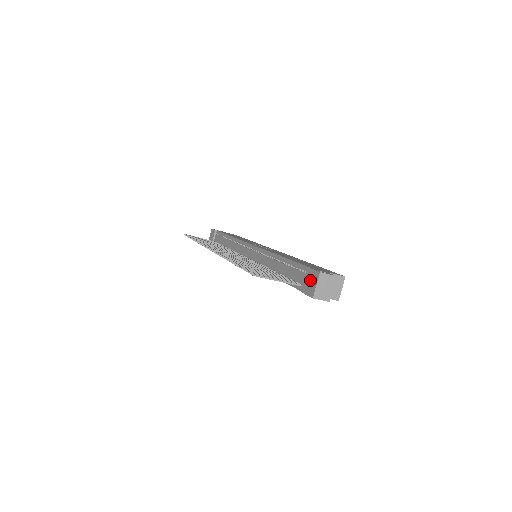
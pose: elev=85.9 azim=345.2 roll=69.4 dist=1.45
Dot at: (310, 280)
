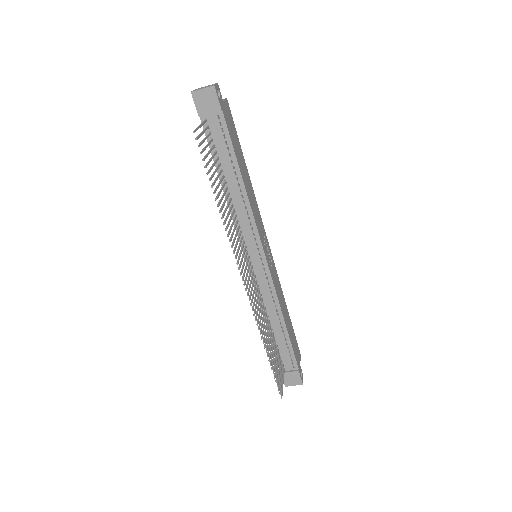
Dot at: (293, 379)
